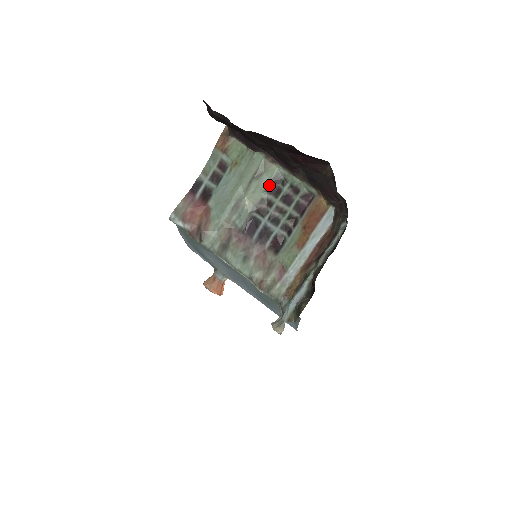
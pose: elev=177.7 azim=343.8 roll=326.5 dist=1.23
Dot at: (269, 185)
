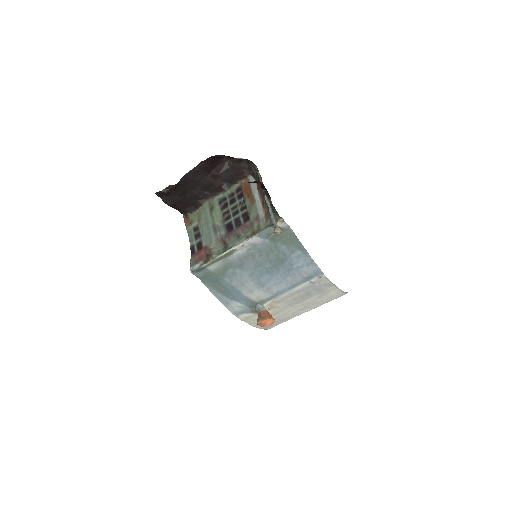
Dot at: (220, 207)
